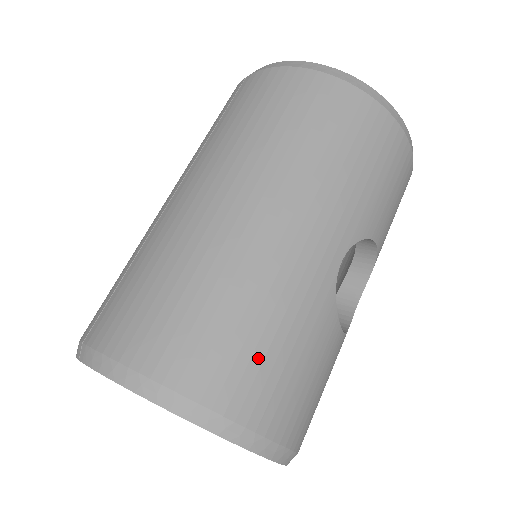
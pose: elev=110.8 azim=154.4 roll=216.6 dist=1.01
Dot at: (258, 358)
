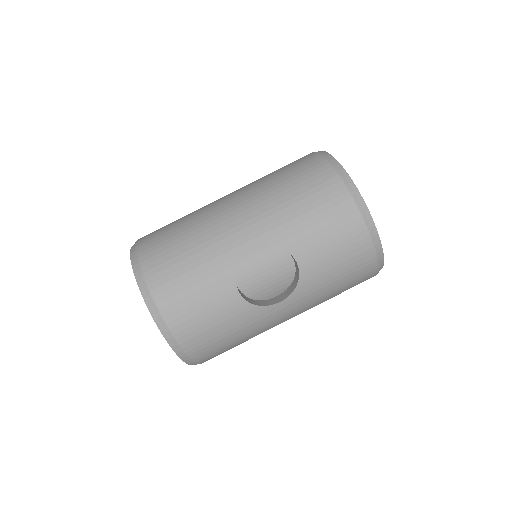
Dot at: (174, 261)
